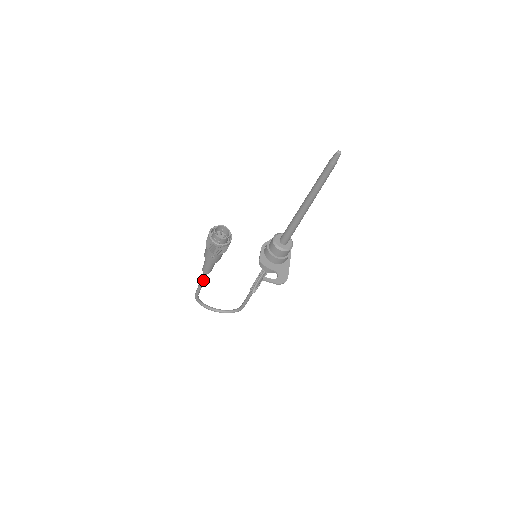
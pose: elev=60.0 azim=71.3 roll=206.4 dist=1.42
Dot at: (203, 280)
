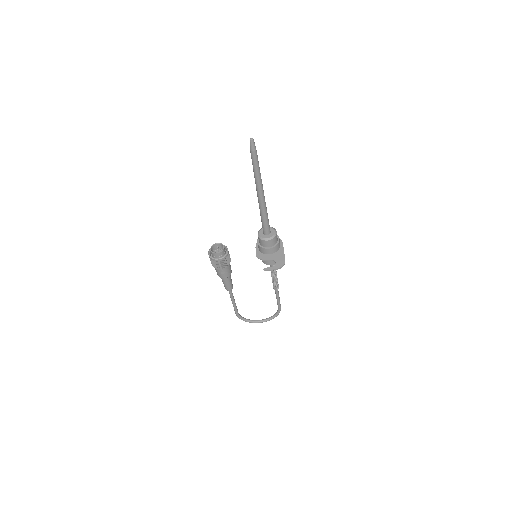
Dot at: (232, 298)
